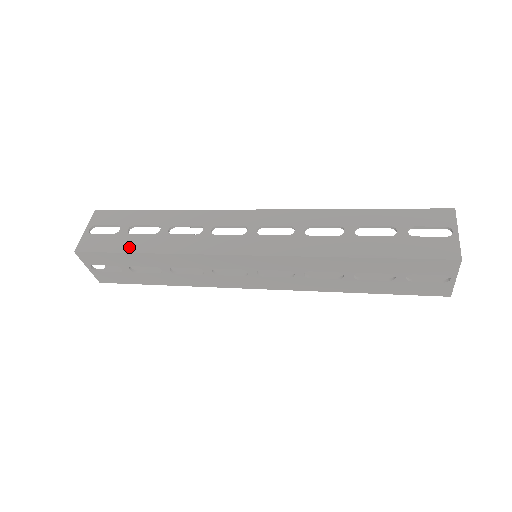
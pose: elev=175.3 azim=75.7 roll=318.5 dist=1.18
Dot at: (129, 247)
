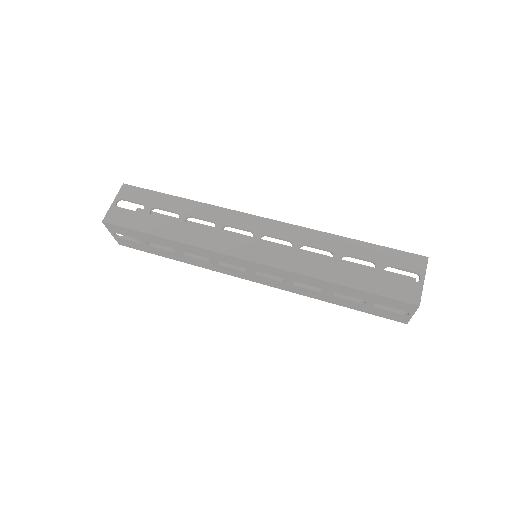
Dot at: (150, 228)
